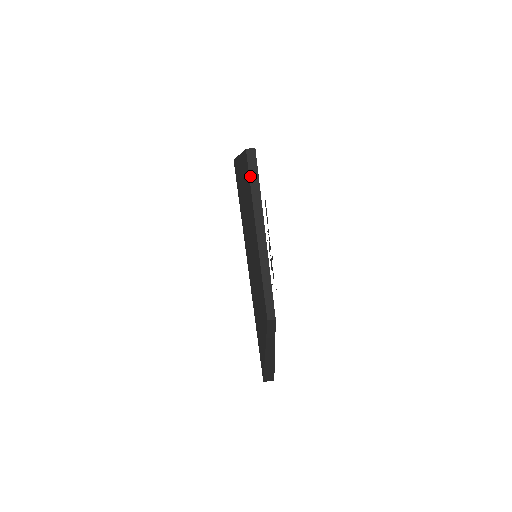
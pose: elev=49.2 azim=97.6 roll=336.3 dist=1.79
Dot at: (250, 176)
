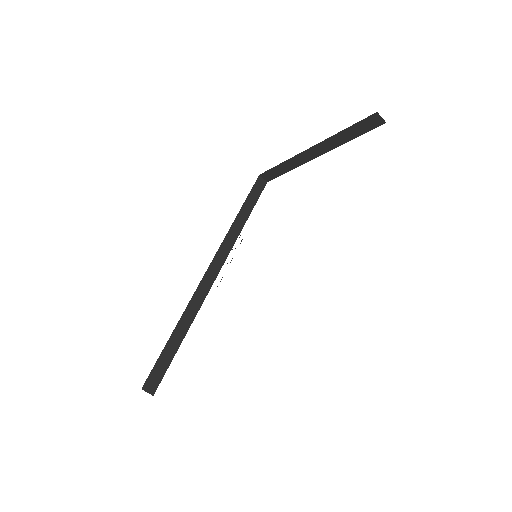
Dot at: (246, 200)
